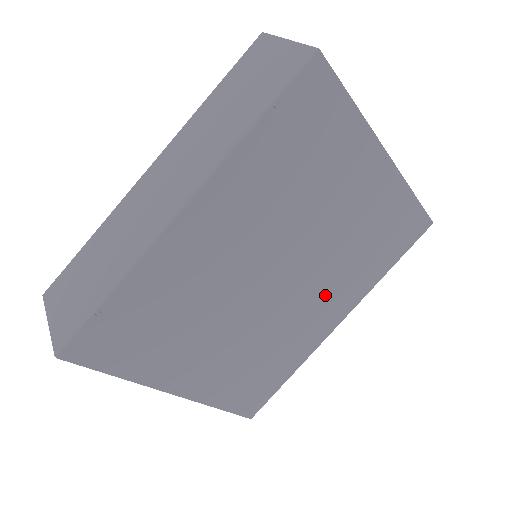
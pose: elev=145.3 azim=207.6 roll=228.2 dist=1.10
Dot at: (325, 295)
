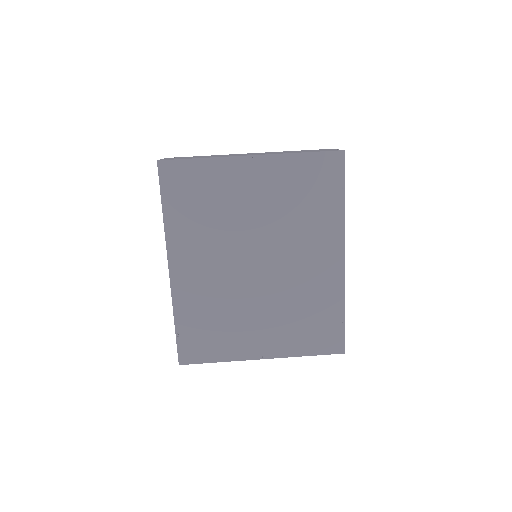
Dot at: (306, 250)
